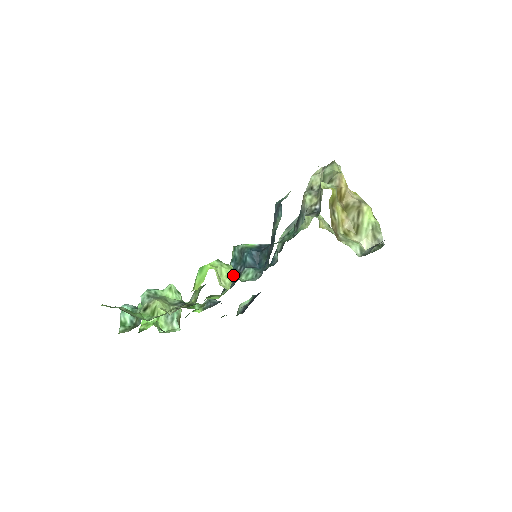
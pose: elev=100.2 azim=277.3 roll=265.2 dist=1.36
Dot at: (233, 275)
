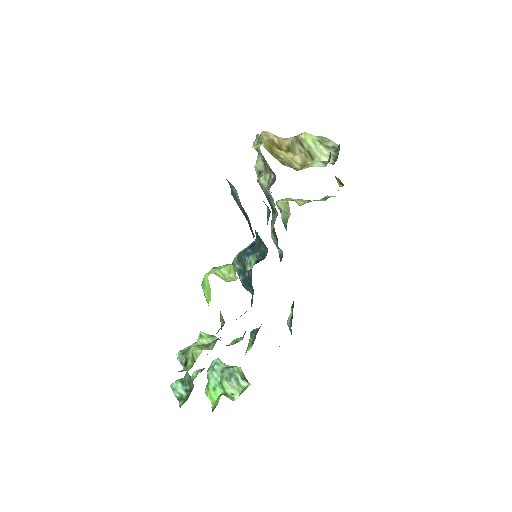
Dot at: (232, 266)
